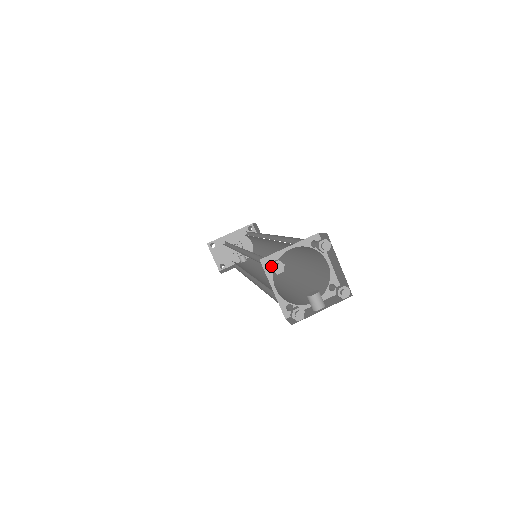
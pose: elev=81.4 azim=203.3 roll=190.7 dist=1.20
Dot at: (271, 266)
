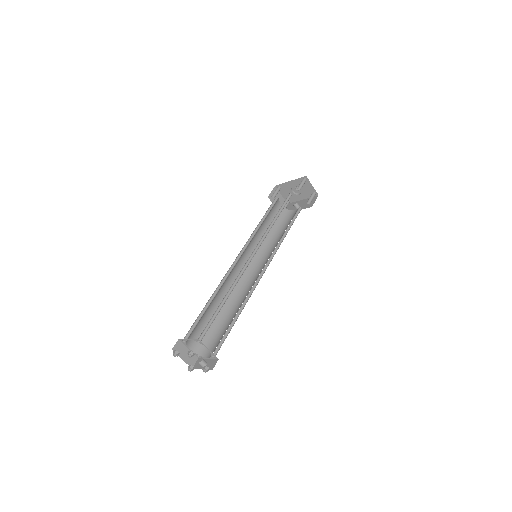
Dot at: (173, 353)
